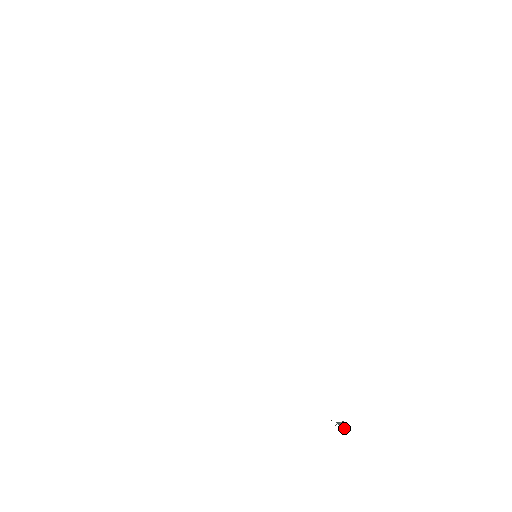
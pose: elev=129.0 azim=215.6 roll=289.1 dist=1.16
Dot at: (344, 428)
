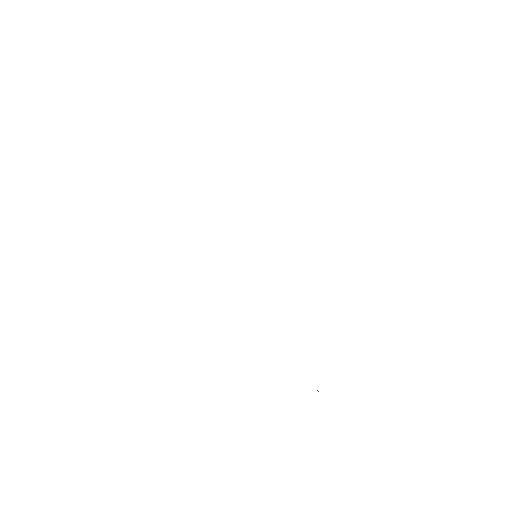
Dot at: occluded
